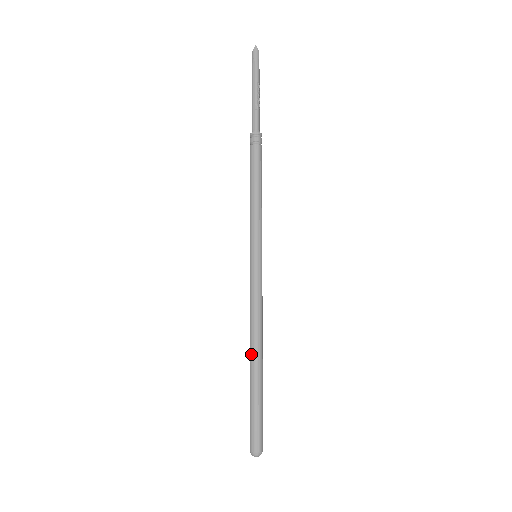
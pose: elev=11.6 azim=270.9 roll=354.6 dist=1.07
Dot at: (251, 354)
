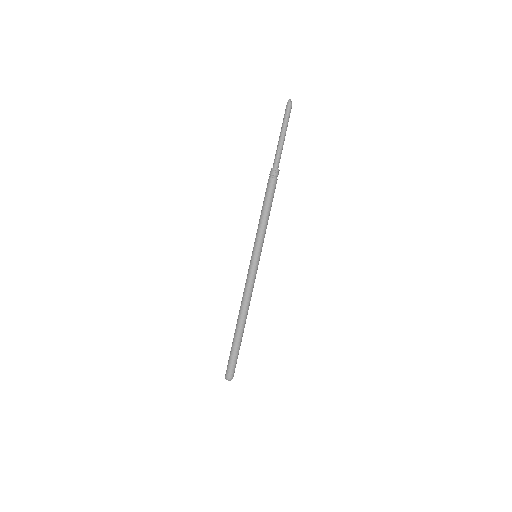
Dot at: (238, 319)
